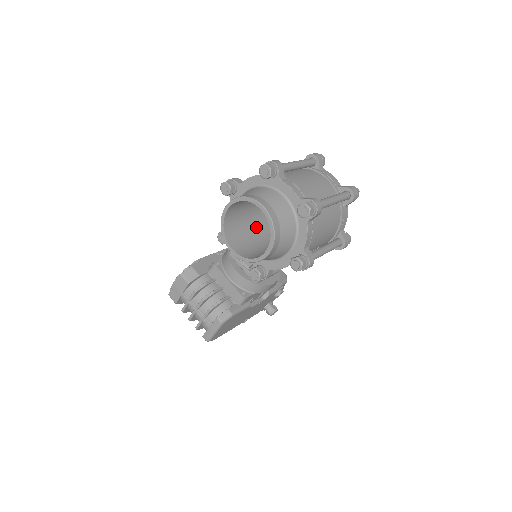
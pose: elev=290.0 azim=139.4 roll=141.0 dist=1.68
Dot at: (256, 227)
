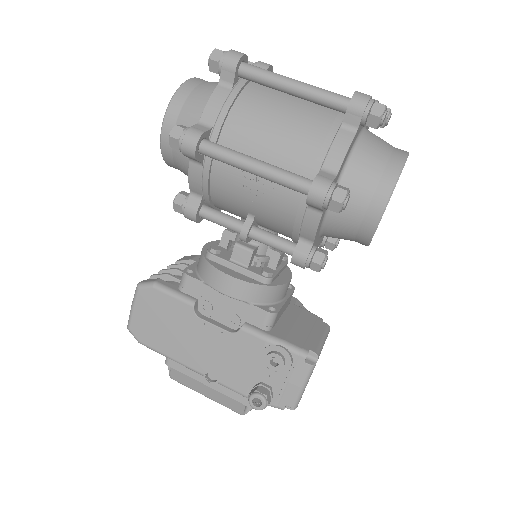
Dot at: occluded
